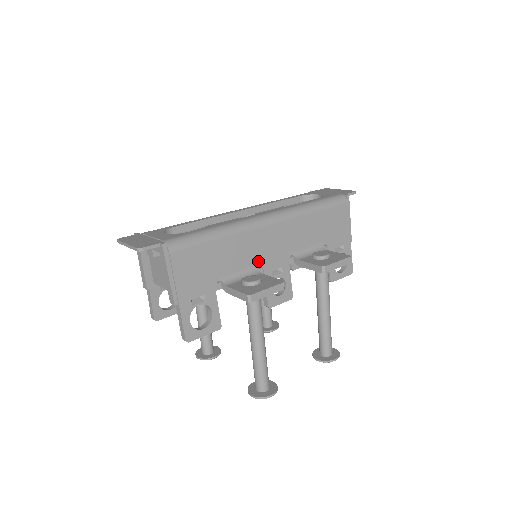
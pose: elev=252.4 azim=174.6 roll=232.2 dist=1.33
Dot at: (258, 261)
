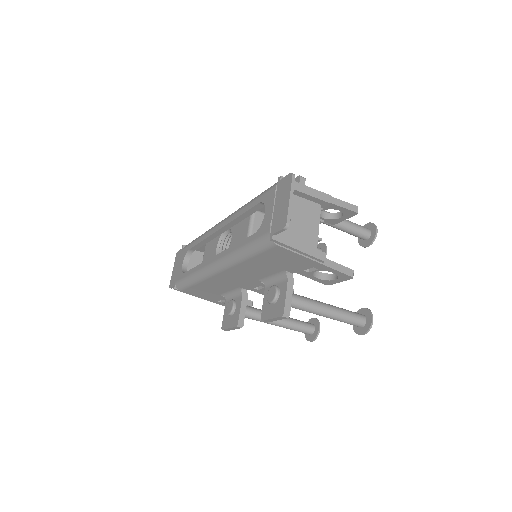
Dot at: (236, 286)
